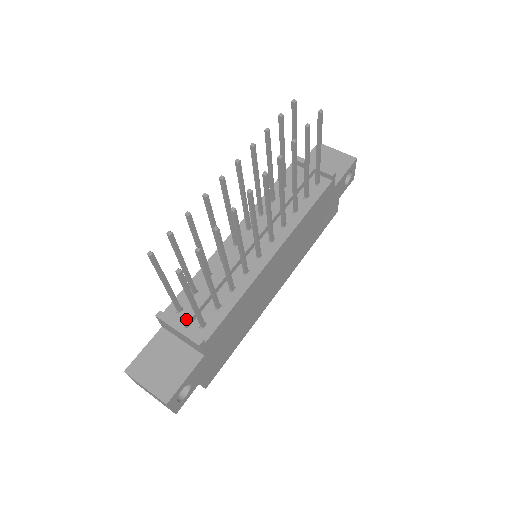
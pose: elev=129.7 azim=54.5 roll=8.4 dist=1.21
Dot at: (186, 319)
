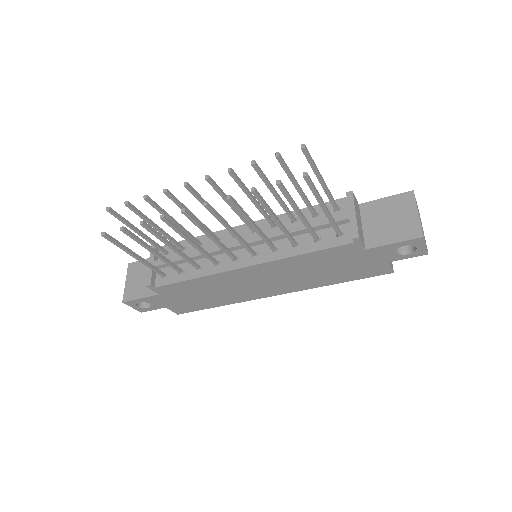
Dot at: (158, 263)
